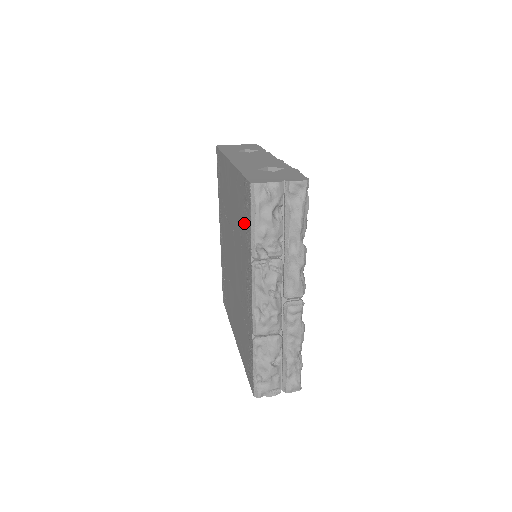
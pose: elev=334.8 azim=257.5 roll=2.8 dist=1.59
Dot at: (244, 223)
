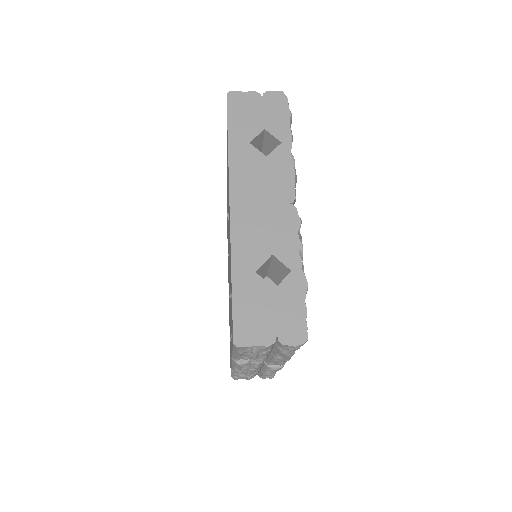
Dot at: (231, 316)
